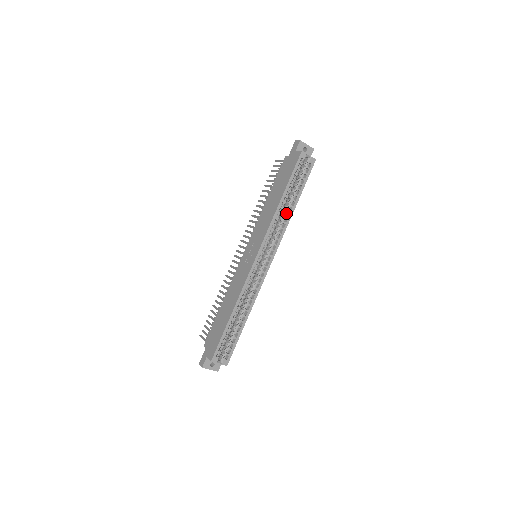
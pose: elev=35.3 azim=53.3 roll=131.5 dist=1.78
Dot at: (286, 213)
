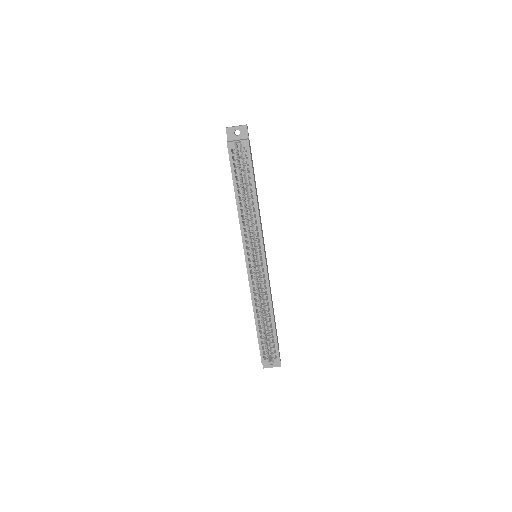
Dot at: occluded
